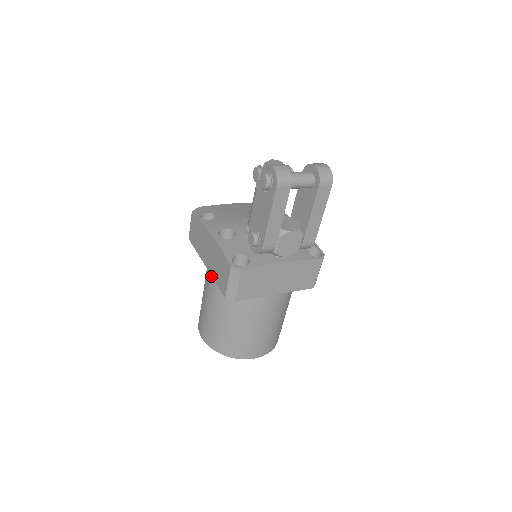
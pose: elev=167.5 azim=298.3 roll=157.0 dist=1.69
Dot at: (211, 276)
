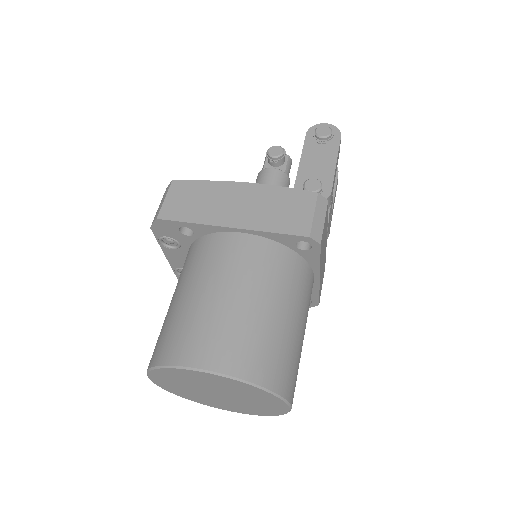
Dot at: (242, 241)
